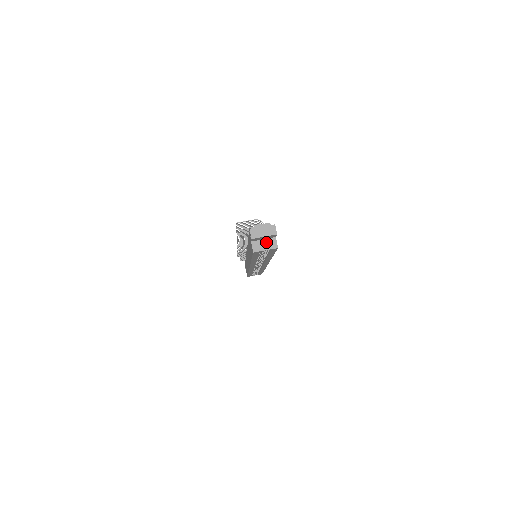
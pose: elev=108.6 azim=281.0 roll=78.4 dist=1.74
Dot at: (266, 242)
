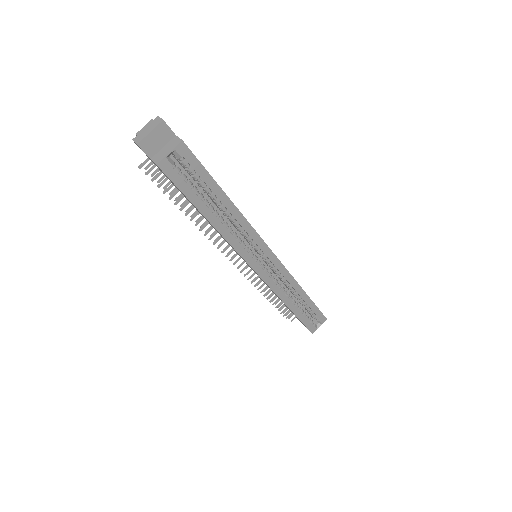
Dot at: (167, 147)
